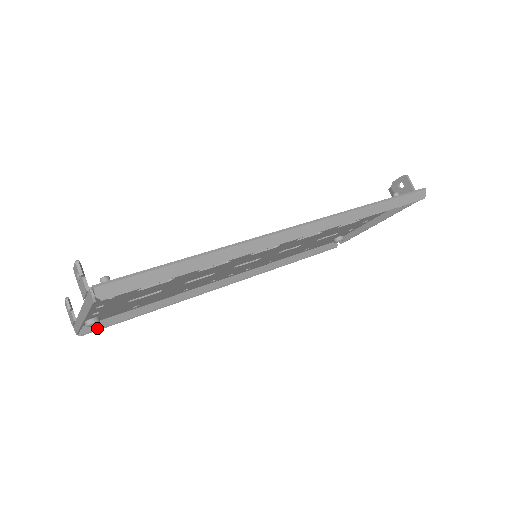
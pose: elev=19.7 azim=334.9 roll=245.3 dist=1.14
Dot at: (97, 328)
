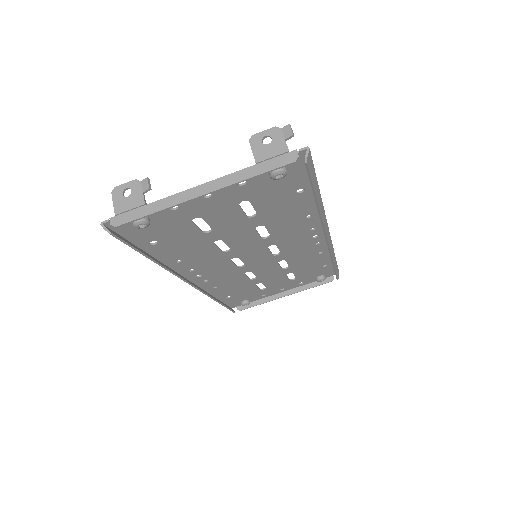
Dot at: (121, 238)
